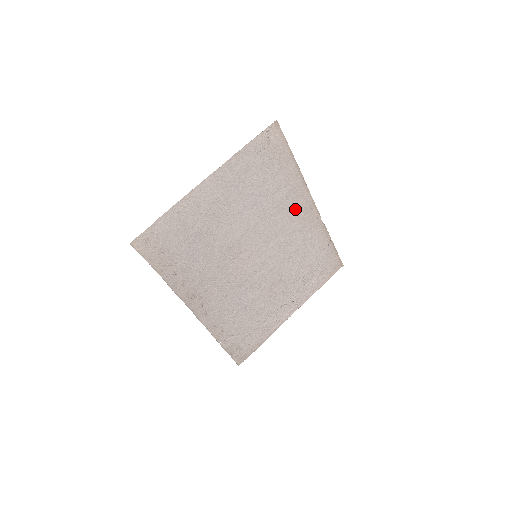
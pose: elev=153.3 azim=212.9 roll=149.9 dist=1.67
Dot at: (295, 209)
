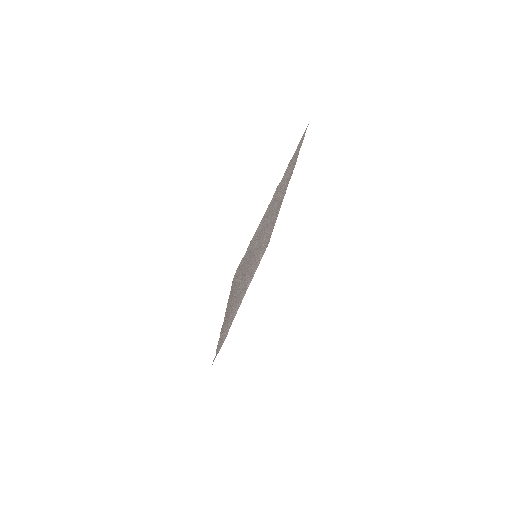
Dot at: (279, 204)
